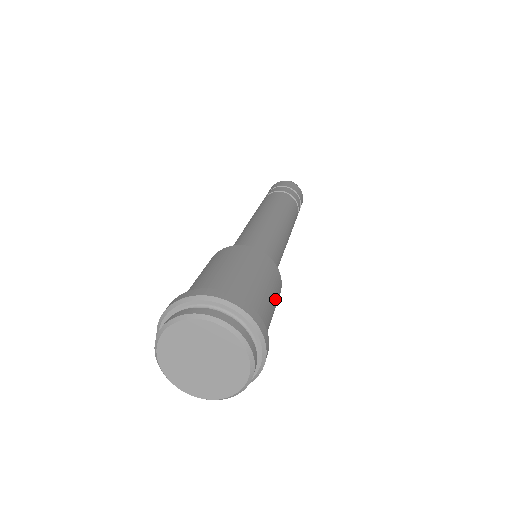
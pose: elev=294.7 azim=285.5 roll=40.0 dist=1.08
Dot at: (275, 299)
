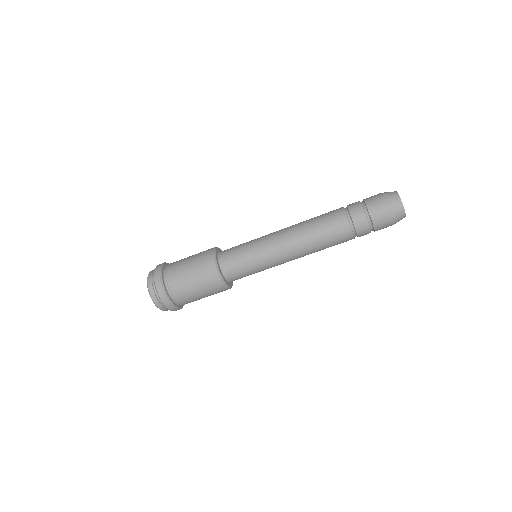
Dot at: occluded
